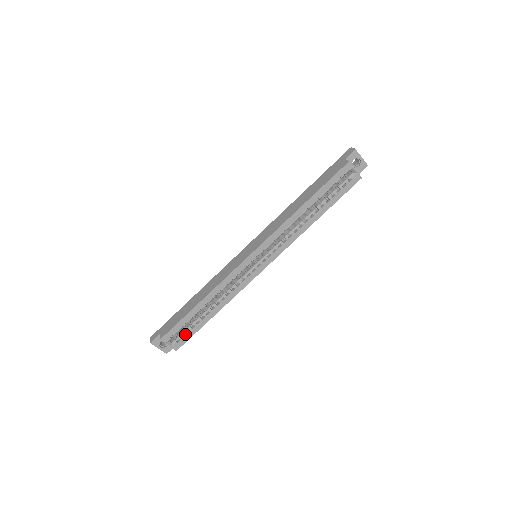
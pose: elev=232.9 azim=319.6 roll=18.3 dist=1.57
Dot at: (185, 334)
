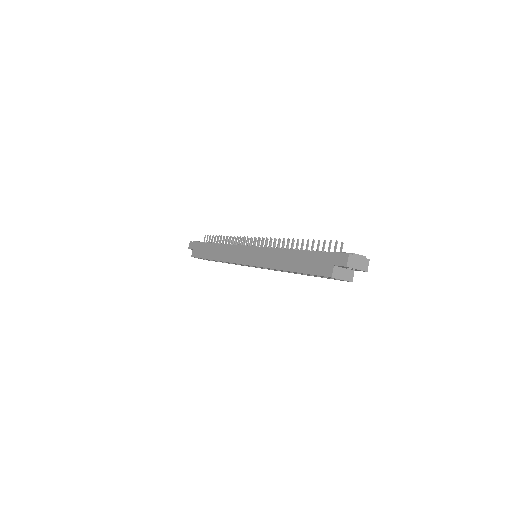
Dot at: occluded
